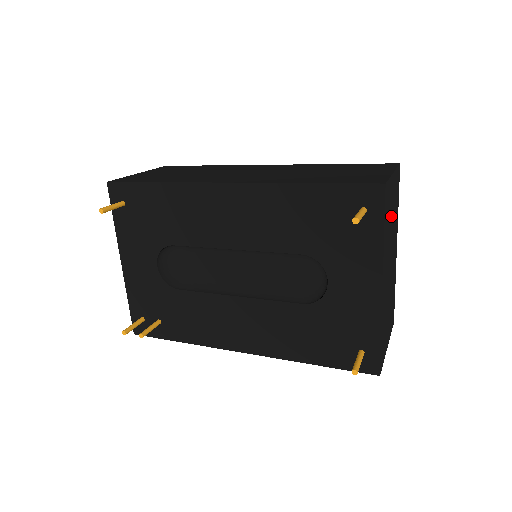
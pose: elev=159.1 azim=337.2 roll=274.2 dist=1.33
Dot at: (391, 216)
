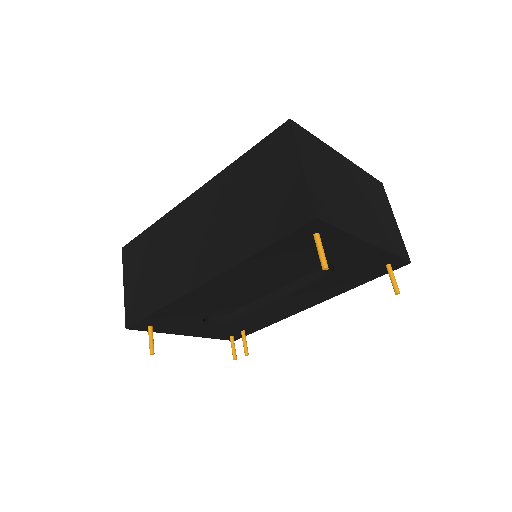
Dot at: (329, 186)
